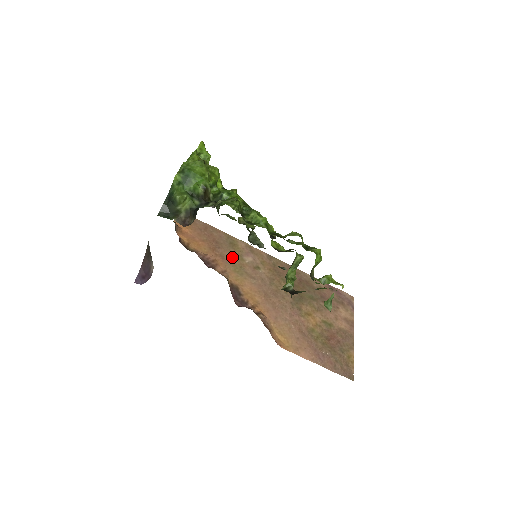
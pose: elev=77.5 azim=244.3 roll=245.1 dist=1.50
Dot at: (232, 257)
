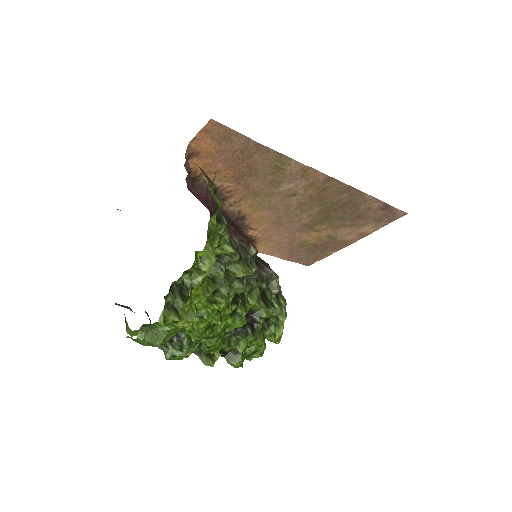
Dot at: (262, 186)
